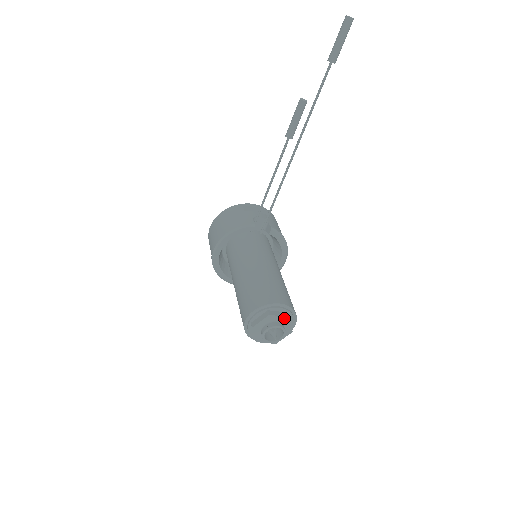
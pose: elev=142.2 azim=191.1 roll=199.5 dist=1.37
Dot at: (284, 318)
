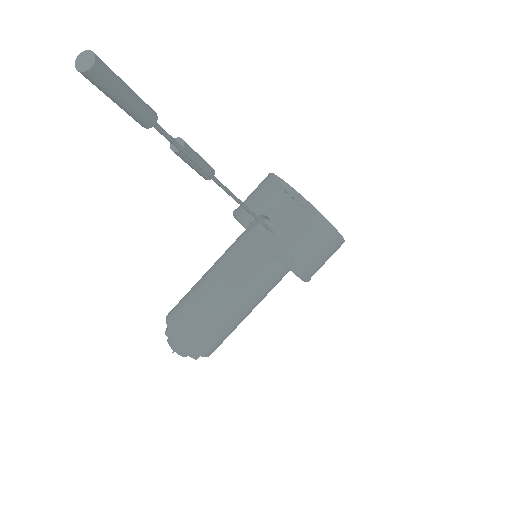
Dot at: (177, 347)
